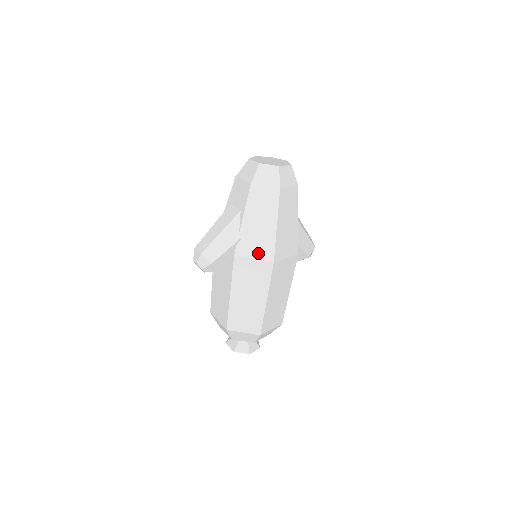
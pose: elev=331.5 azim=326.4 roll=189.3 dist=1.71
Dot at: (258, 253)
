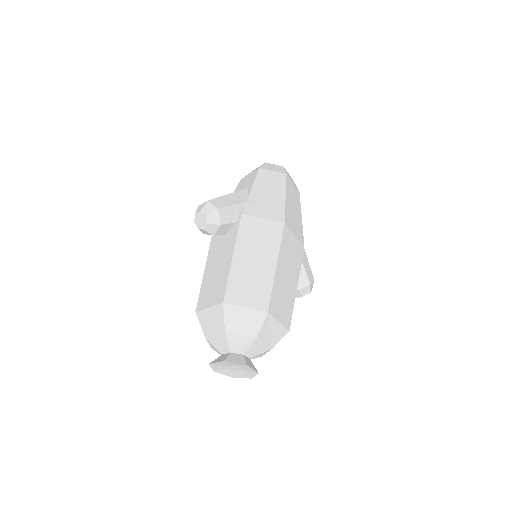
Dot at: (267, 214)
